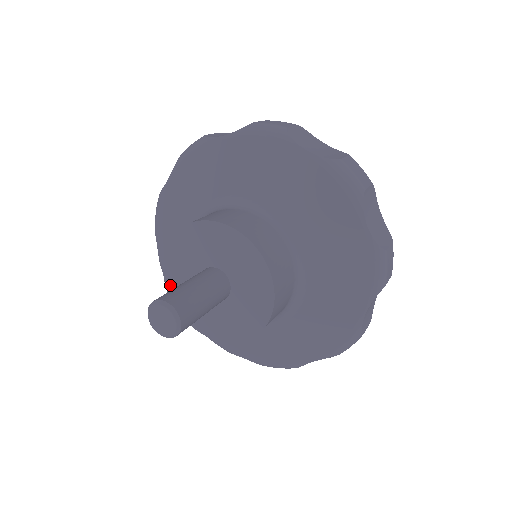
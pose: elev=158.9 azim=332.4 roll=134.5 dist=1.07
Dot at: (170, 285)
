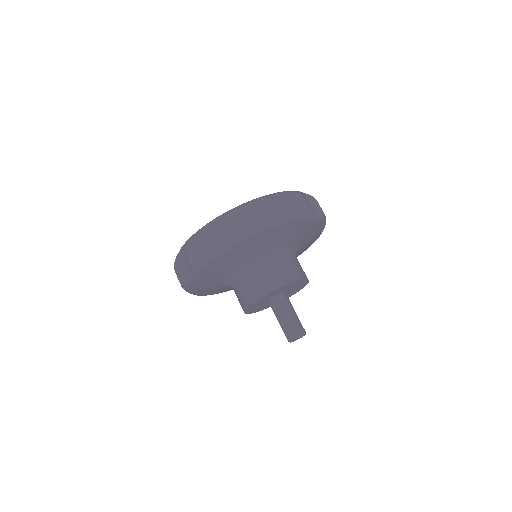
Dot at: (263, 309)
